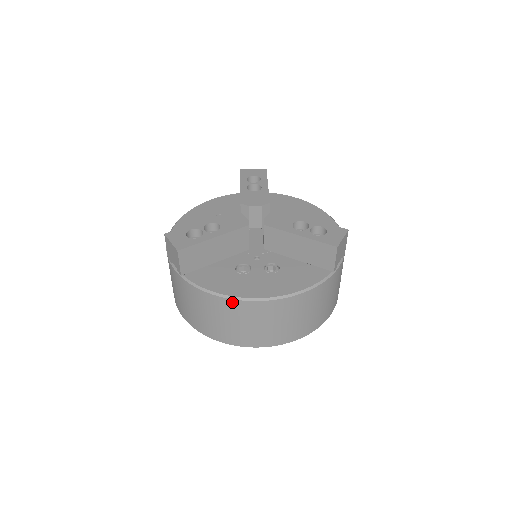
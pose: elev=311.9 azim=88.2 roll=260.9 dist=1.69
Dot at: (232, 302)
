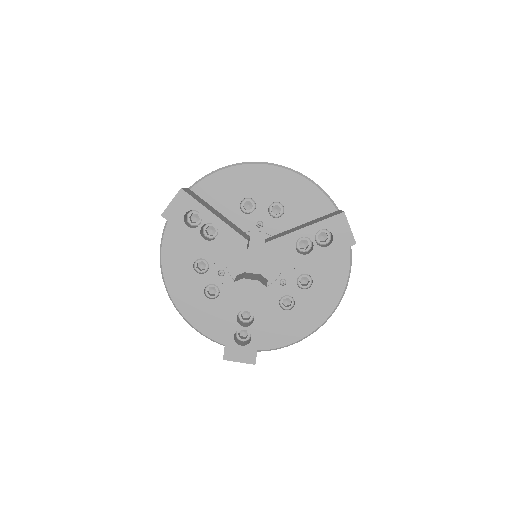
Dot at: (311, 333)
